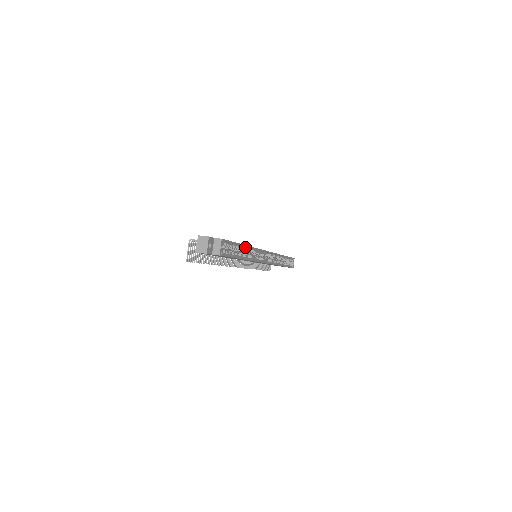
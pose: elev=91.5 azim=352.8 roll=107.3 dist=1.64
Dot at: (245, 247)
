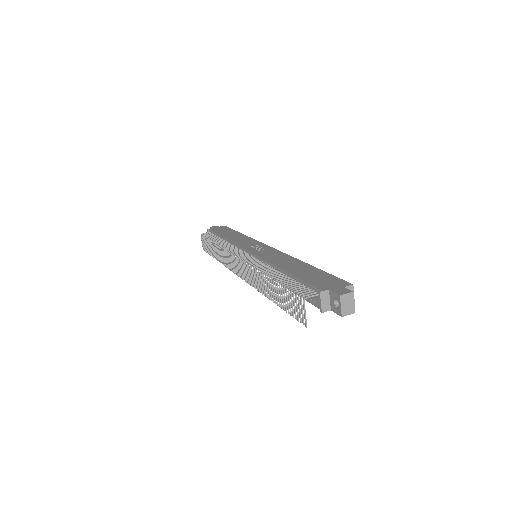
Dot at: occluded
